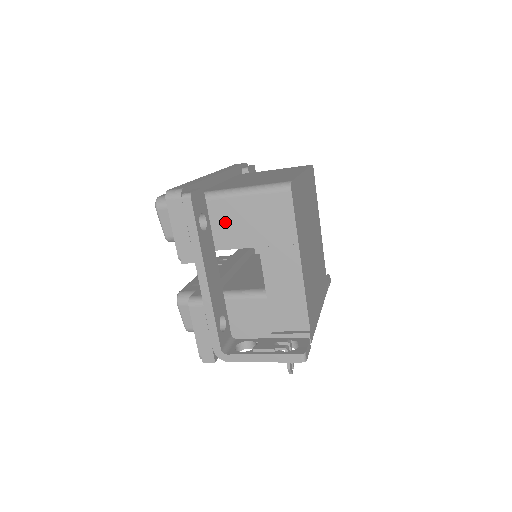
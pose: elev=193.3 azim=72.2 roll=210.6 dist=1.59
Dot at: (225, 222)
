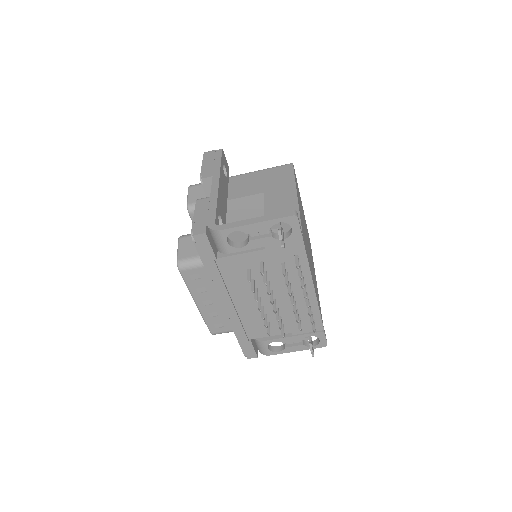
Dot at: (240, 185)
